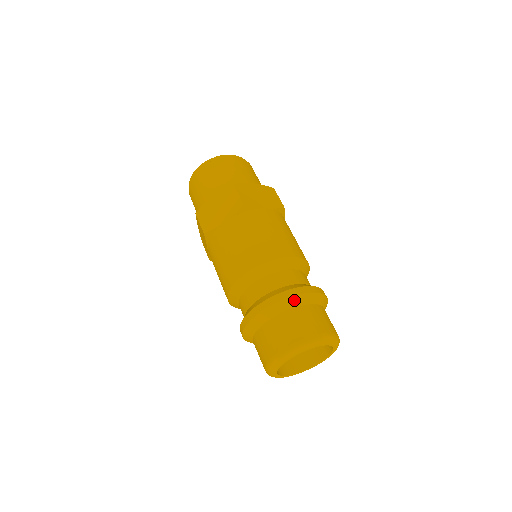
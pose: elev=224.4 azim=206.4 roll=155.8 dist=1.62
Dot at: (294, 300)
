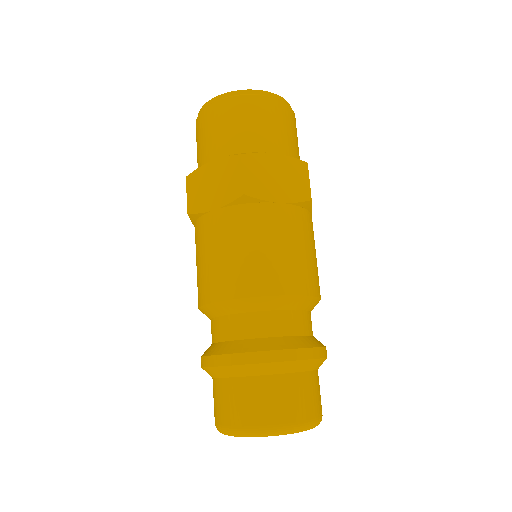
Dot at: (320, 362)
